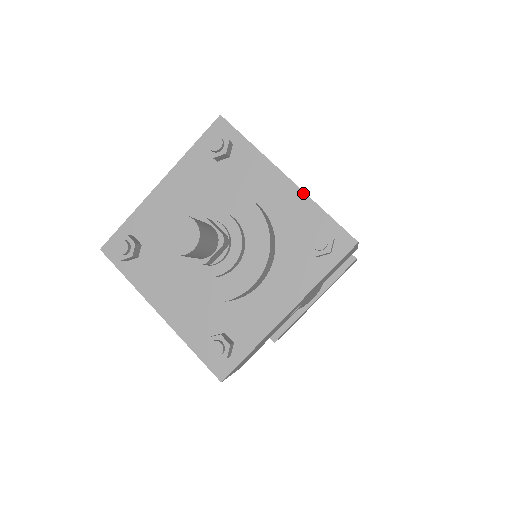
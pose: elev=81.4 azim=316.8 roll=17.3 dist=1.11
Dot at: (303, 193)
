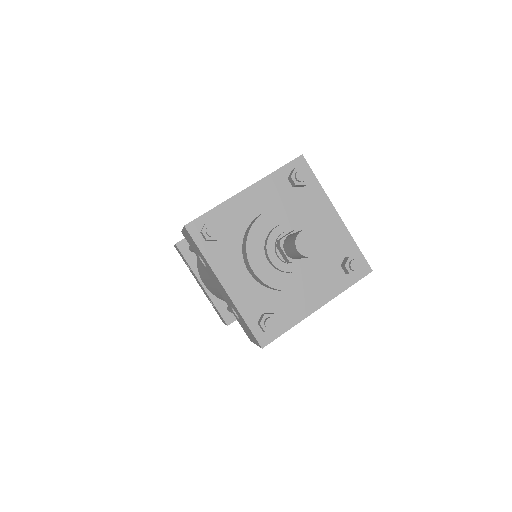
Dot at: (346, 229)
